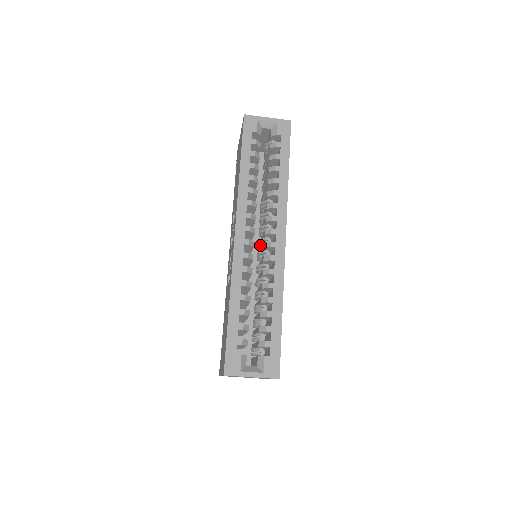
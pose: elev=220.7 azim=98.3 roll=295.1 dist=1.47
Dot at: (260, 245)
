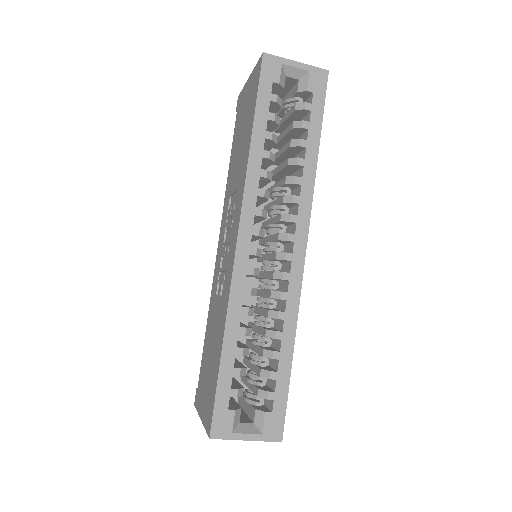
Dot at: (268, 251)
